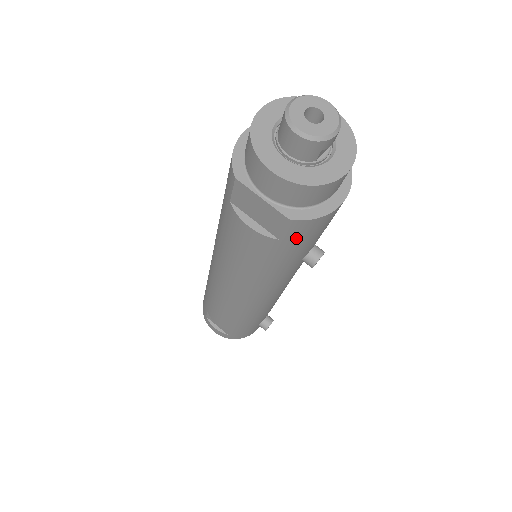
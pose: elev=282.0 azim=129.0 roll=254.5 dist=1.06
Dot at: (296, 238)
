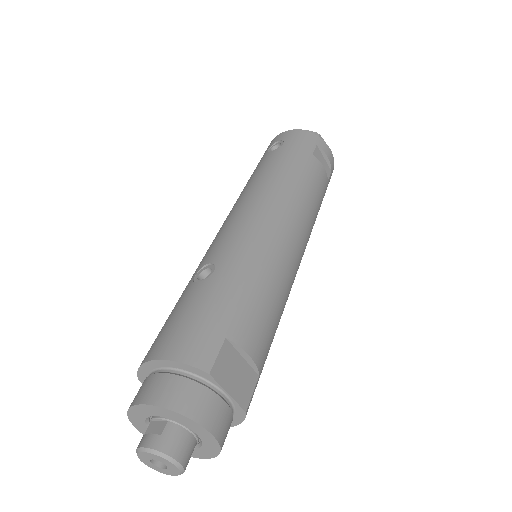
Dot at: occluded
